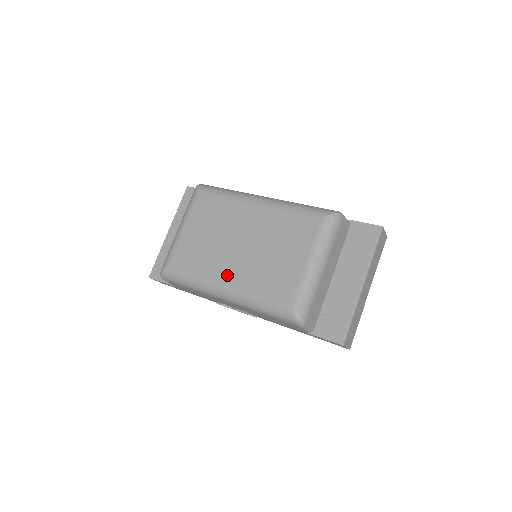
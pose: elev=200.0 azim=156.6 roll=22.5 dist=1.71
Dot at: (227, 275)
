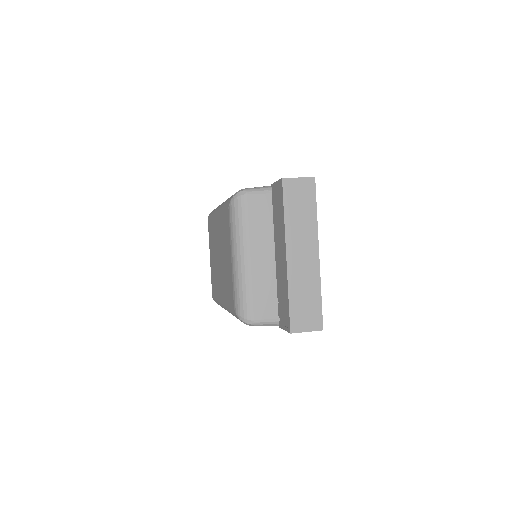
Dot at: (220, 291)
